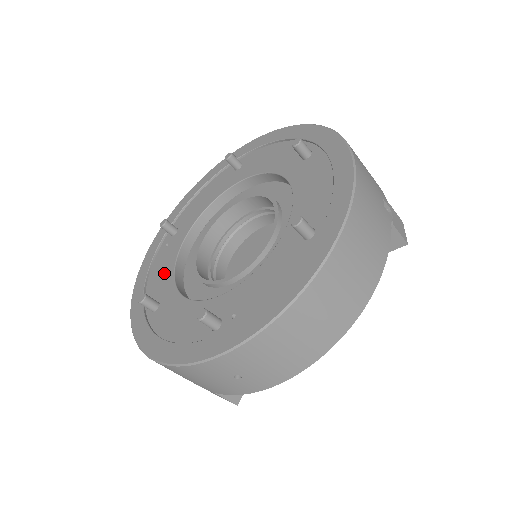
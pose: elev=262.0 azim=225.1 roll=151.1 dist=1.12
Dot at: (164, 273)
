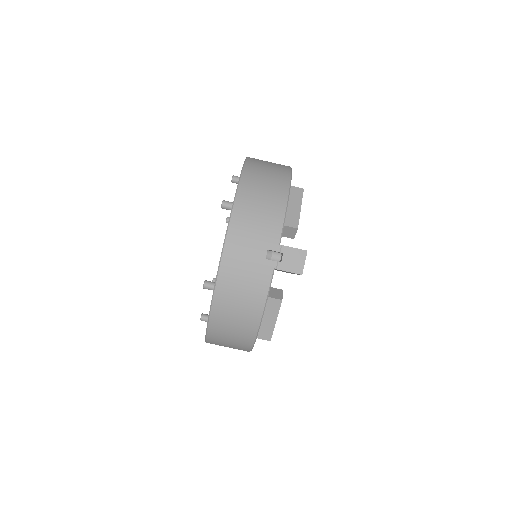
Dot at: occluded
